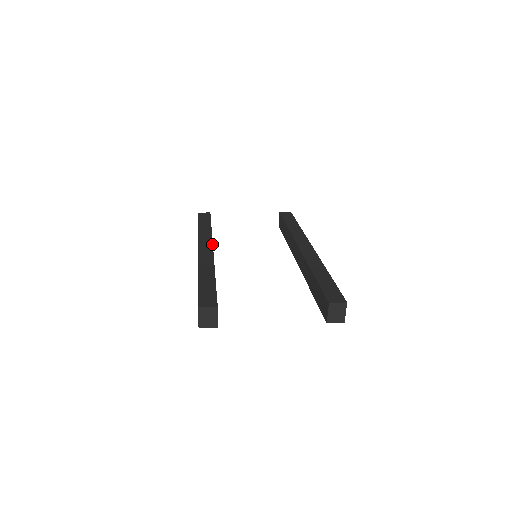
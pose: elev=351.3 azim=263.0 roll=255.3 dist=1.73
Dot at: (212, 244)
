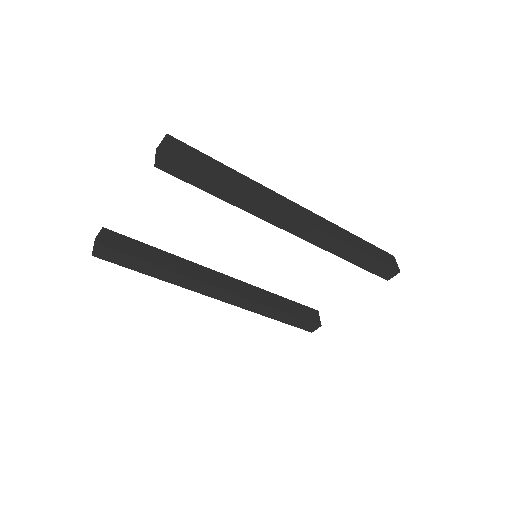
Dot at: (235, 279)
